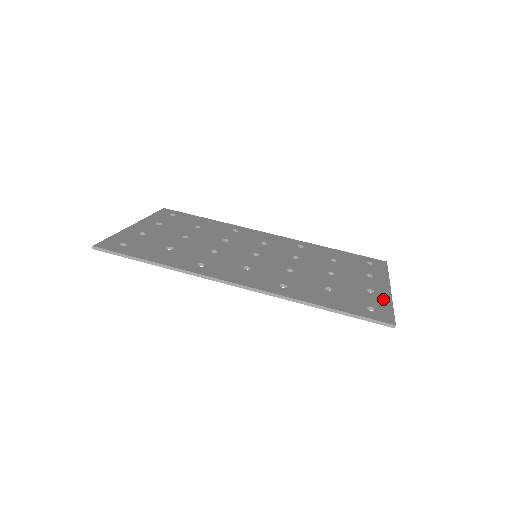
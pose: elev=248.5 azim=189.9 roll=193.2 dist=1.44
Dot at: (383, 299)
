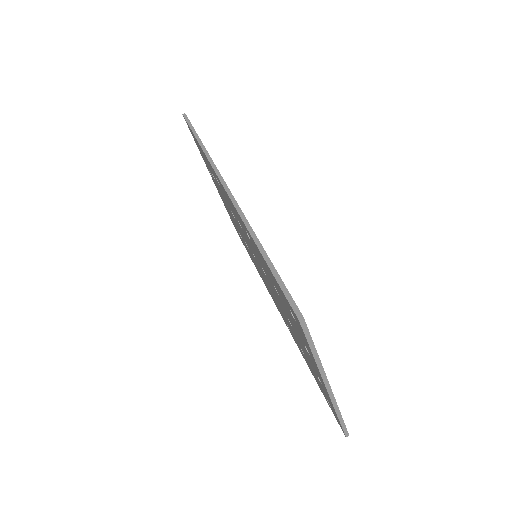
Dot at: occluded
